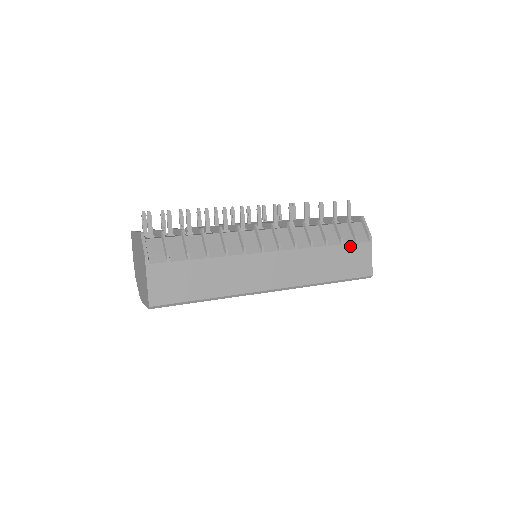
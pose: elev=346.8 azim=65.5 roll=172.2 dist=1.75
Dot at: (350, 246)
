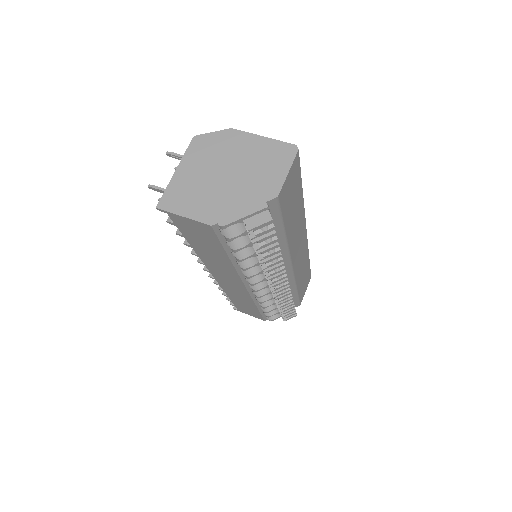
Dot at: occluded
